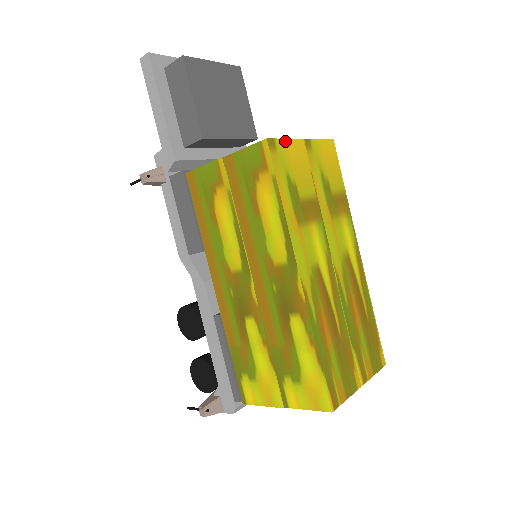
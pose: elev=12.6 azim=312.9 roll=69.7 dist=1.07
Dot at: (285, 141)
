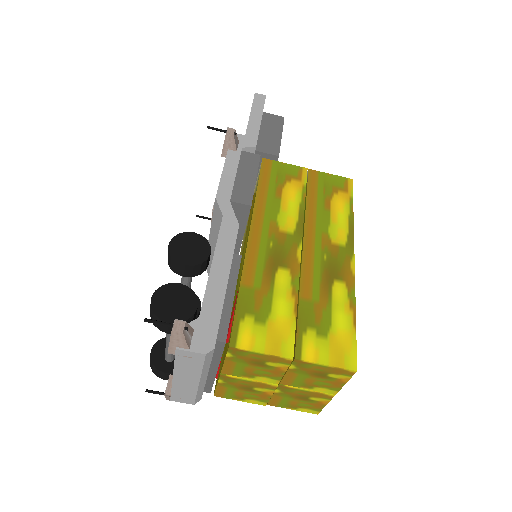
Dot at: occluded
